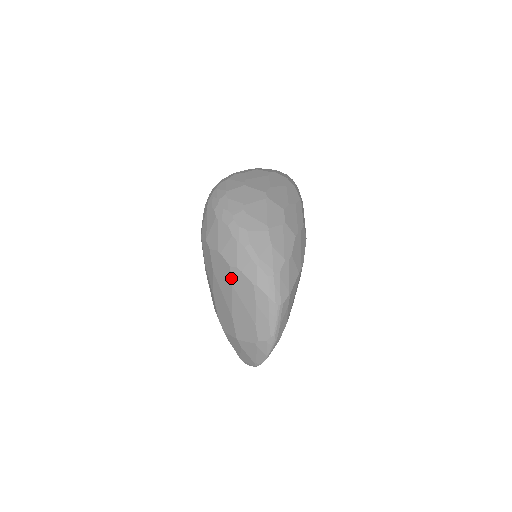
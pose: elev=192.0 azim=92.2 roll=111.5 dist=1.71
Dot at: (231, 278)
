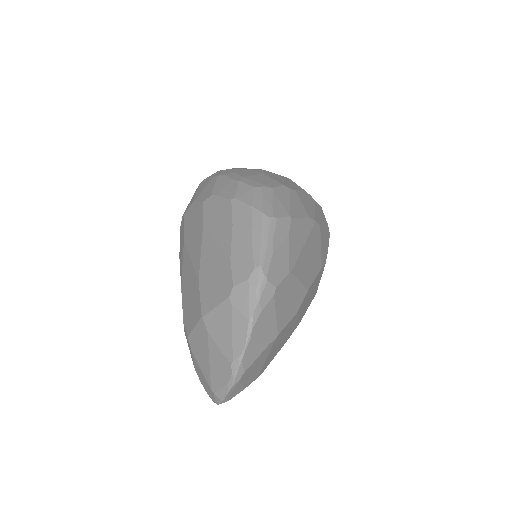
Dot at: (202, 216)
